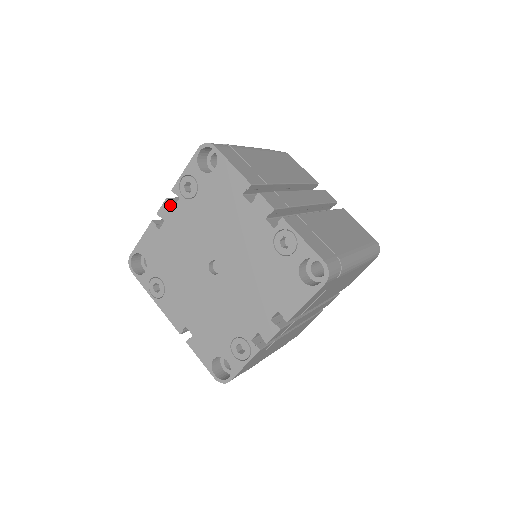
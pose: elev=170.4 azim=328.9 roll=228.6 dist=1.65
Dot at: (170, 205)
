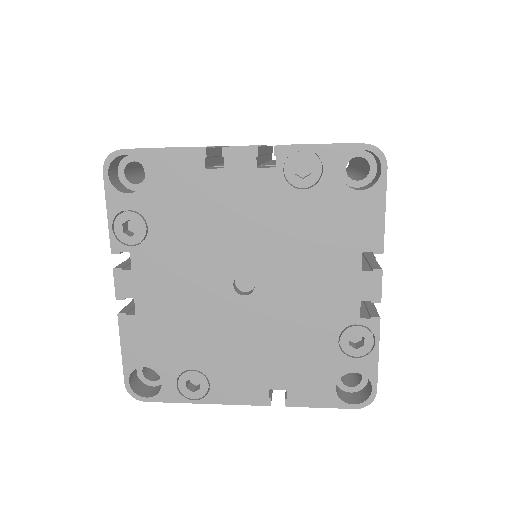
Dot at: (125, 272)
